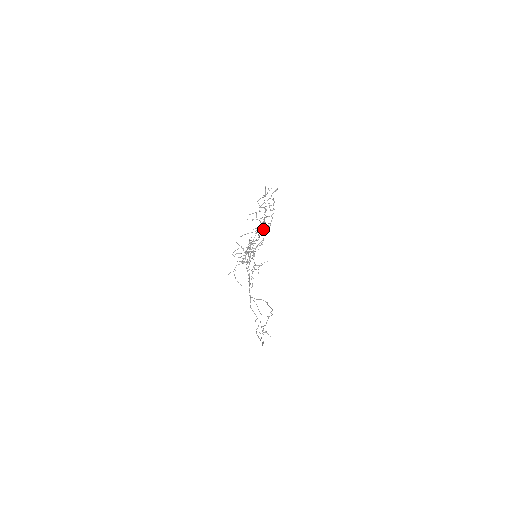
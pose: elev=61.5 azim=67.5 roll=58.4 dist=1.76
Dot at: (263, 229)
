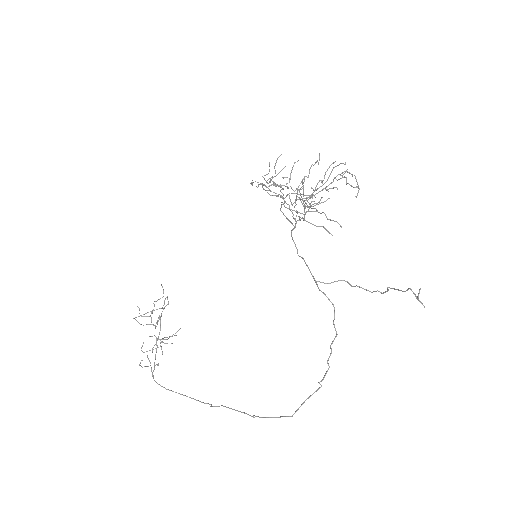
Dot at: occluded
